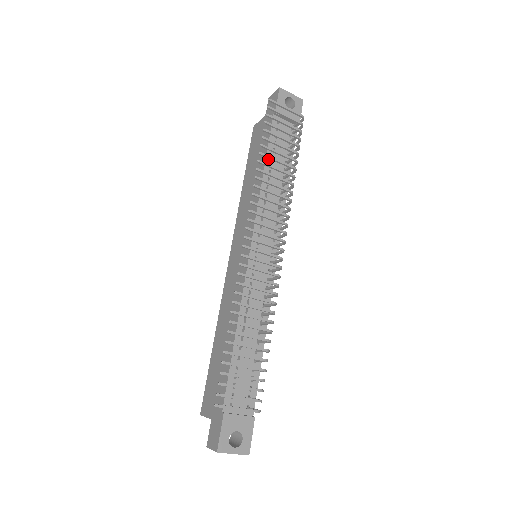
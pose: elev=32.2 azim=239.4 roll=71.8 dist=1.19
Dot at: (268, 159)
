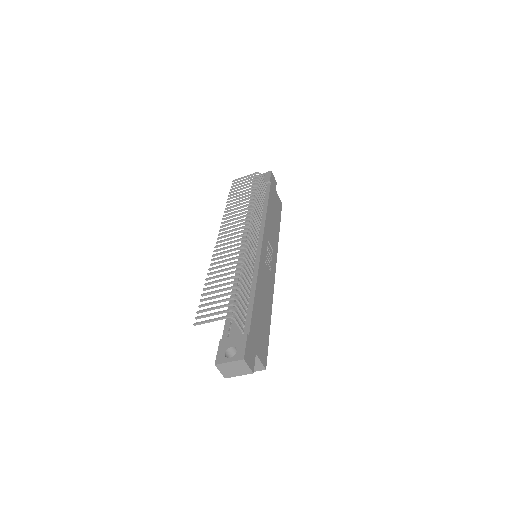
Dot at: occluded
